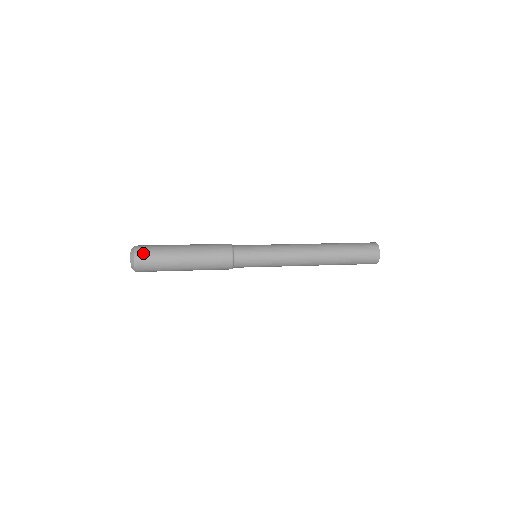
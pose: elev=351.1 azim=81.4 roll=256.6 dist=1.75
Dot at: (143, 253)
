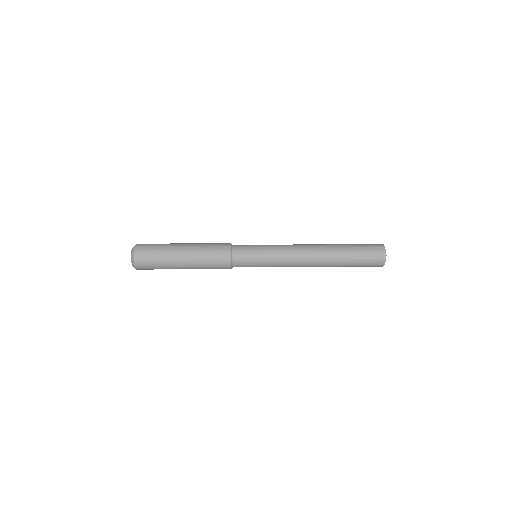
Dot at: (143, 247)
